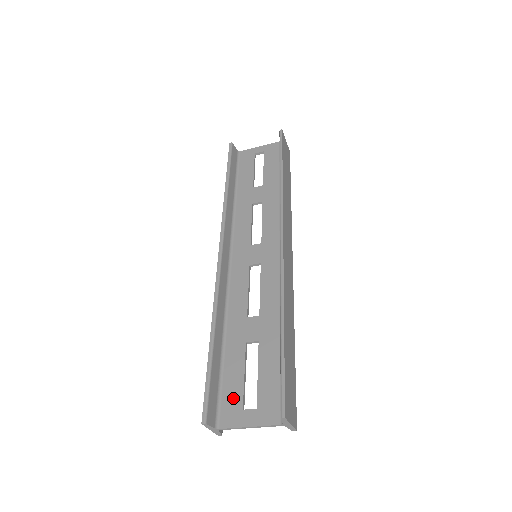
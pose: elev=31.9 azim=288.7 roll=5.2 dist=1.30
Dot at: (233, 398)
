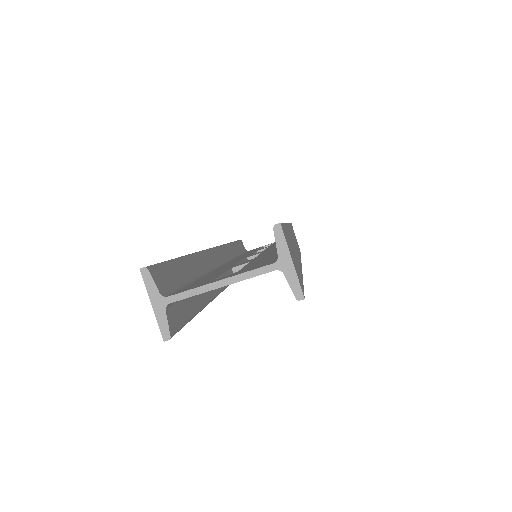
Dot at: (200, 282)
